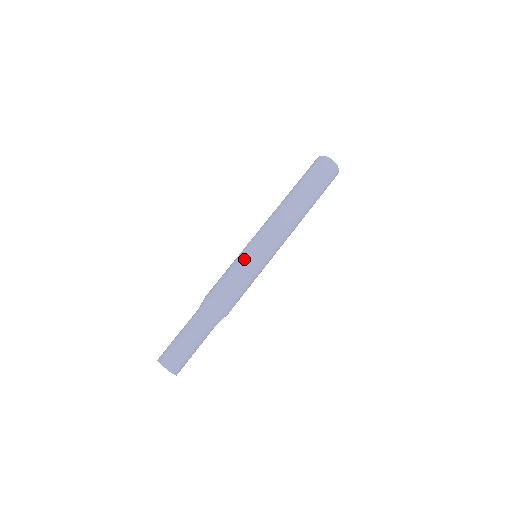
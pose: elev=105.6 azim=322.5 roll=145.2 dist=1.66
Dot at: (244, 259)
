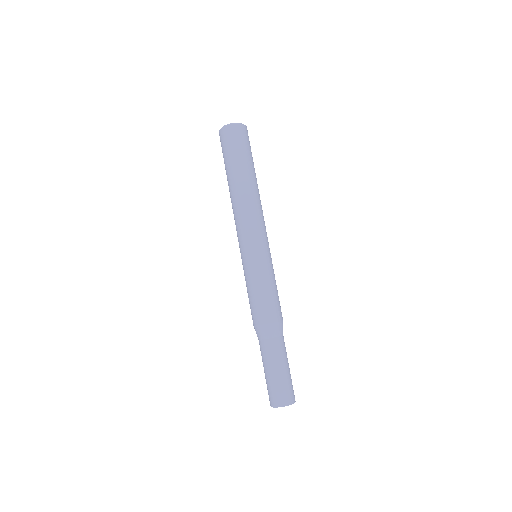
Dot at: (257, 268)
